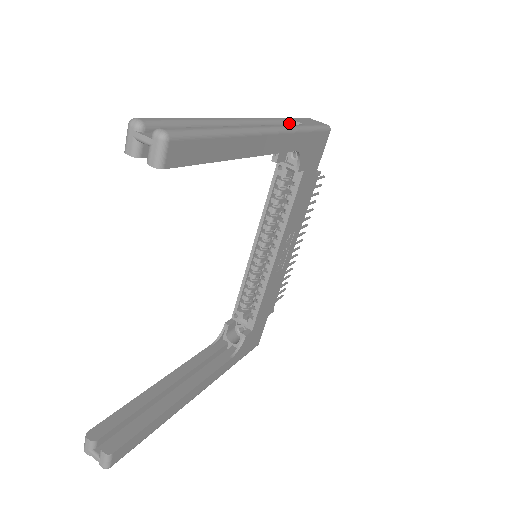
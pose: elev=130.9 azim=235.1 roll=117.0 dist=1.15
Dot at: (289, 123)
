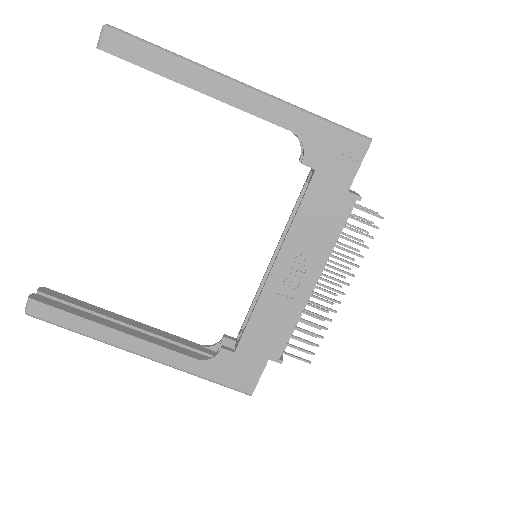
Dot at: occluded
